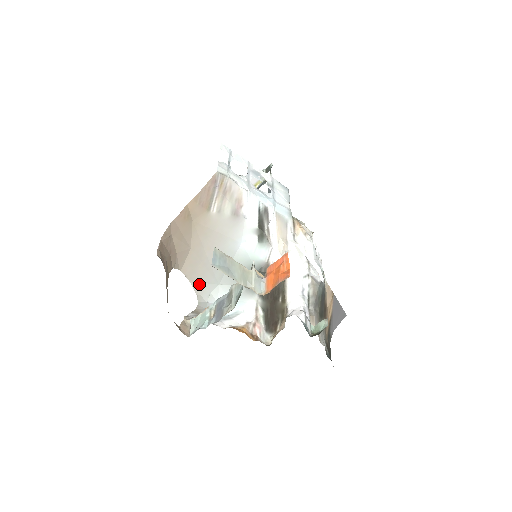
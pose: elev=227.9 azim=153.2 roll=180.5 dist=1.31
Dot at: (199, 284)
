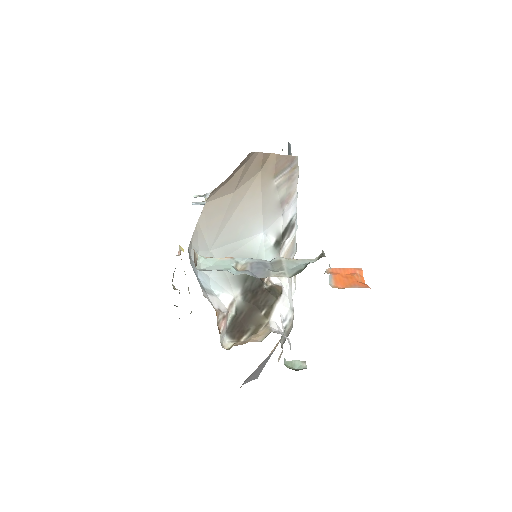
Dot at: (200, 232)
